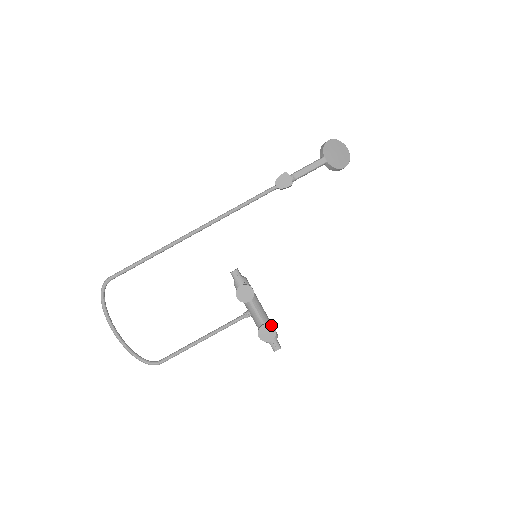
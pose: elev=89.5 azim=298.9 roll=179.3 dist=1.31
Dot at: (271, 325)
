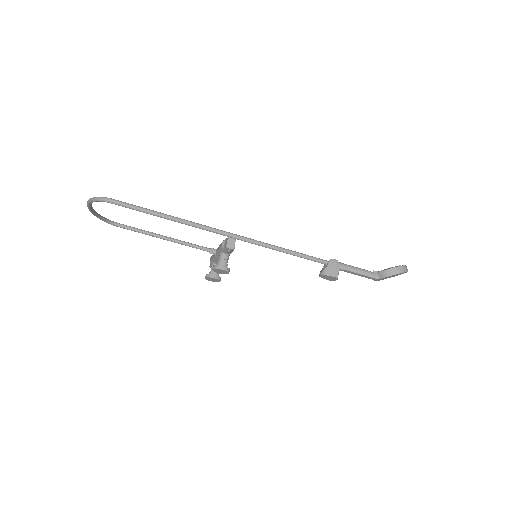
Dot at: occluded
